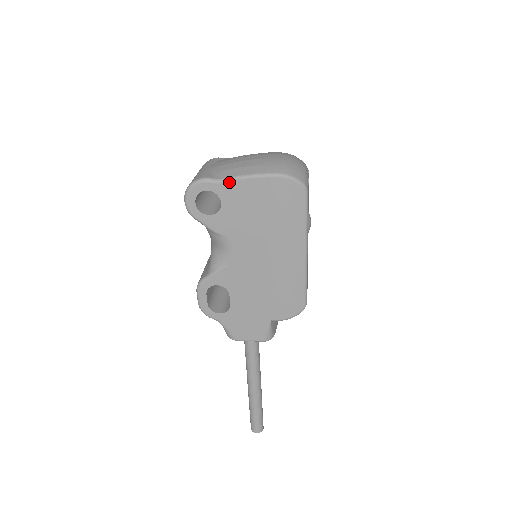
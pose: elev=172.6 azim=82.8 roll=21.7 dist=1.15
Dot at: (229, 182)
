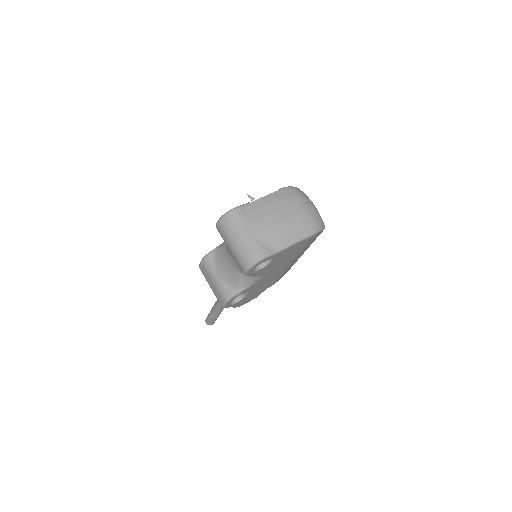
Dot at: (284, 250)
